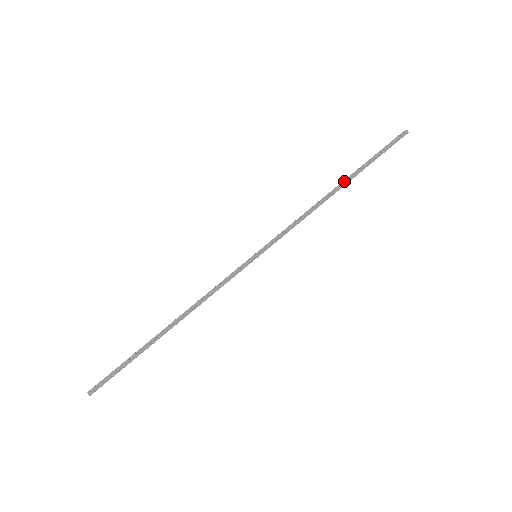
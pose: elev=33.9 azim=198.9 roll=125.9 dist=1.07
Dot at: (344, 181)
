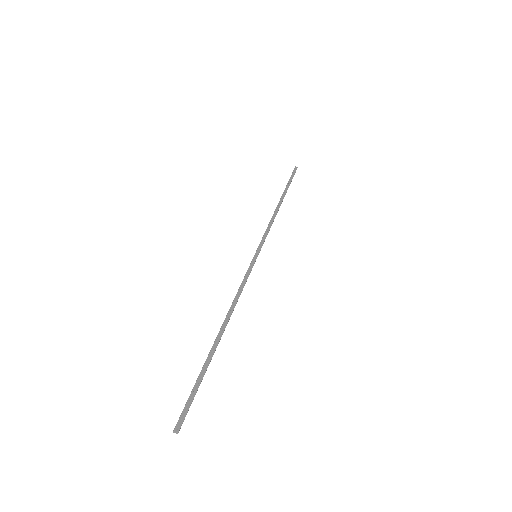
Dot at: (282, 198)
